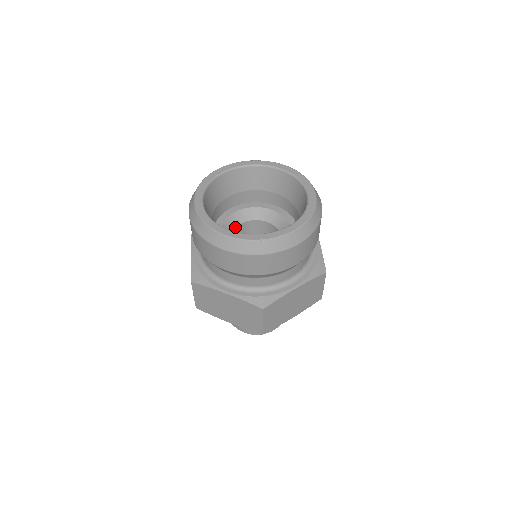
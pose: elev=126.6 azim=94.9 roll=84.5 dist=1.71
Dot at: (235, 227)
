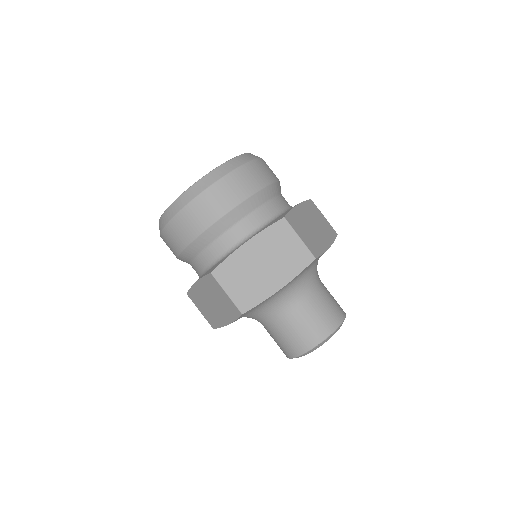
Dot at: occluded
